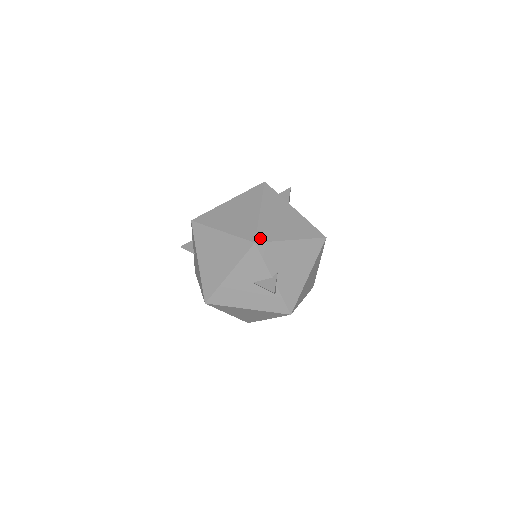
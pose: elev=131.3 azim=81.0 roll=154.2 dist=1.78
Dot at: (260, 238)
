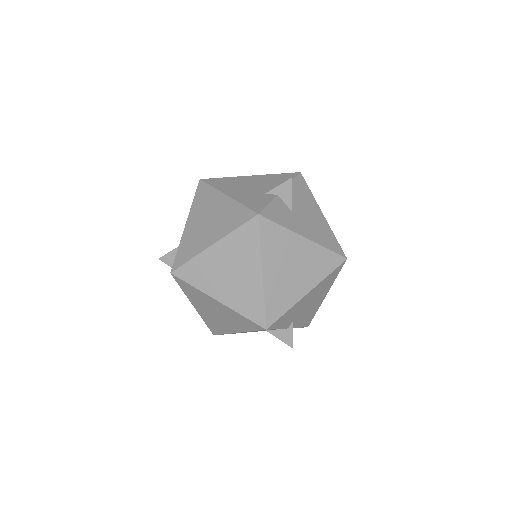
Dot at: (271, 319)
